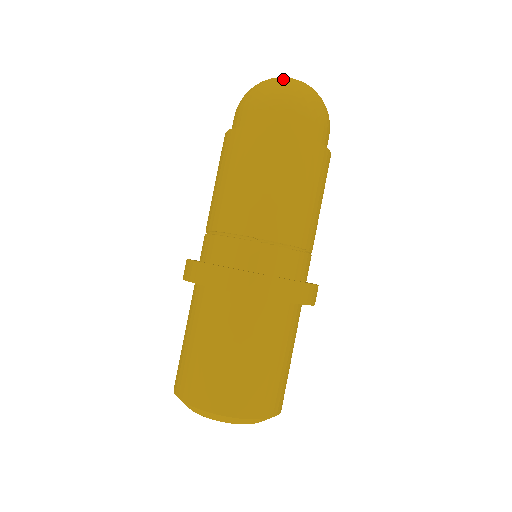
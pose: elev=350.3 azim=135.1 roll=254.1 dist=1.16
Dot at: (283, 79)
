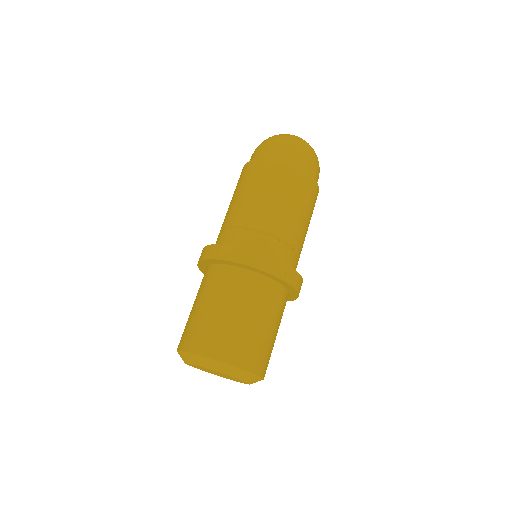
Dot at: (279, 134)
